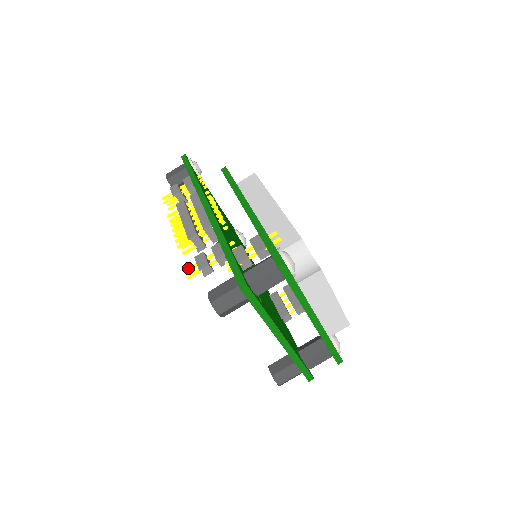
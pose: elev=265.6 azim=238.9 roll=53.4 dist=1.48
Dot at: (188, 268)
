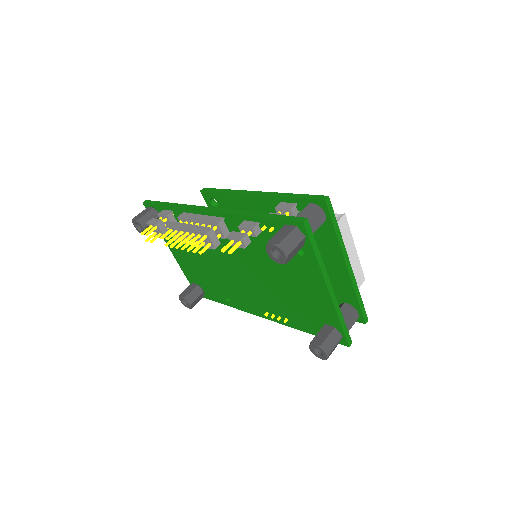
Dot at: (224, 247)
